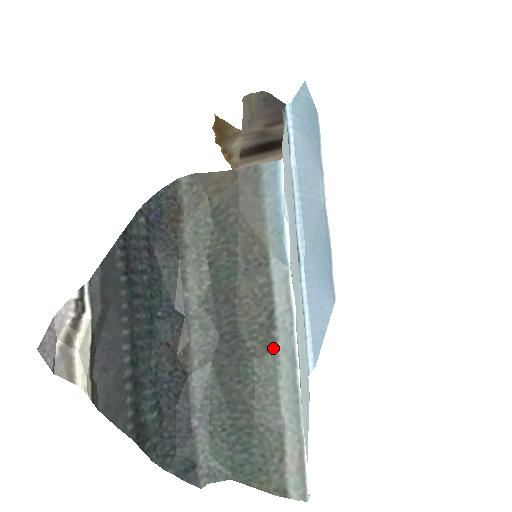
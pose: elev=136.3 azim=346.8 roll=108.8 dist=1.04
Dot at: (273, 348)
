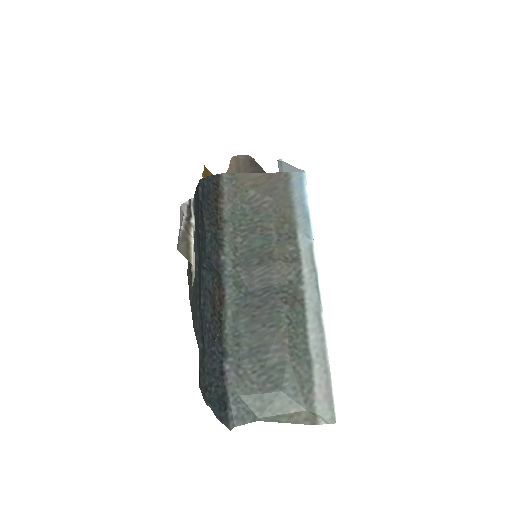
Dot at: (301, 298)
